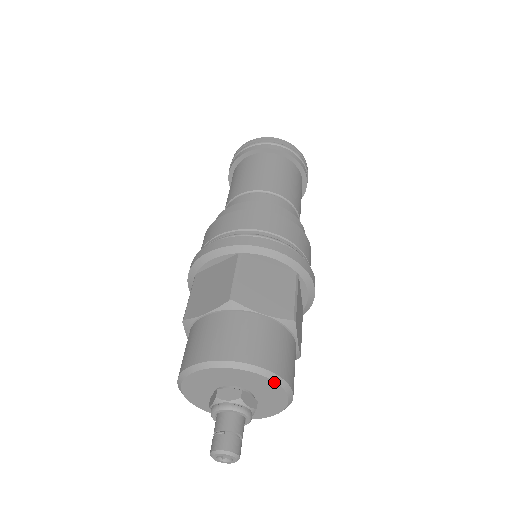
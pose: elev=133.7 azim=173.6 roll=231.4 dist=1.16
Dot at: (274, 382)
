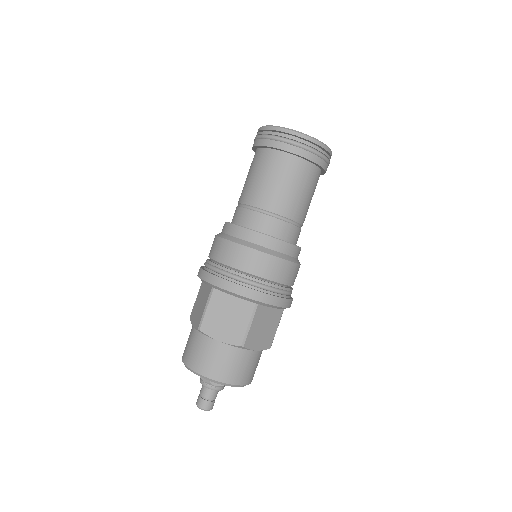
Dot at: occluded
